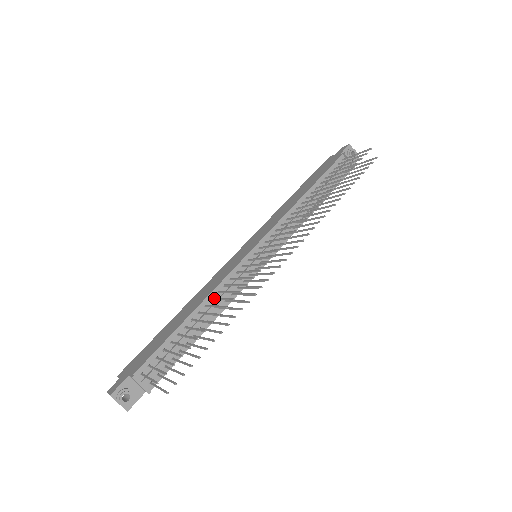
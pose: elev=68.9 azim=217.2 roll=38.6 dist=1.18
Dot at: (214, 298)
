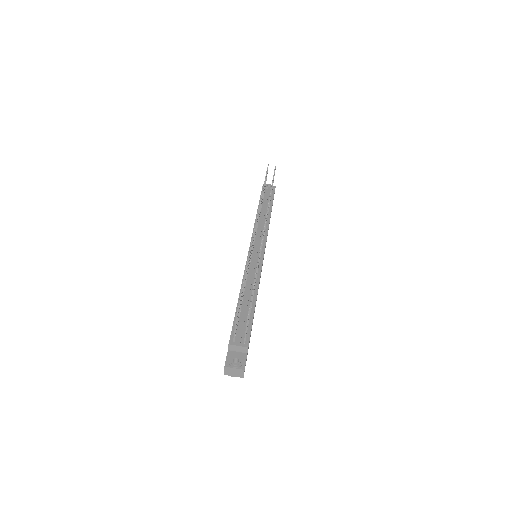
Dot at: occluded
